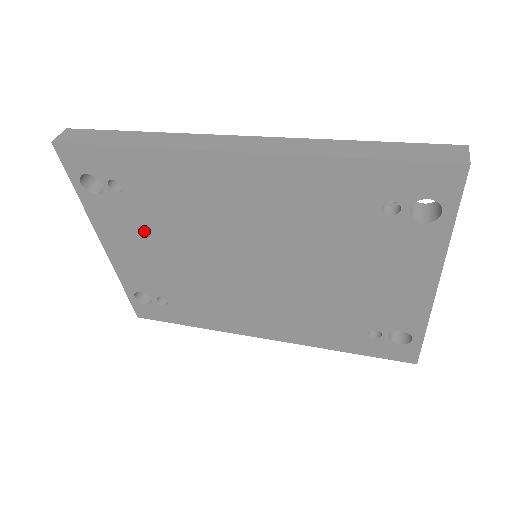
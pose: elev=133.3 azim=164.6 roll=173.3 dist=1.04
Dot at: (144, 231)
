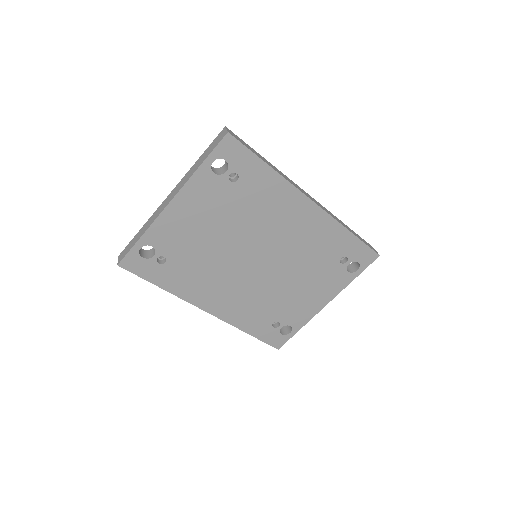
Dot at: (216, 210)
